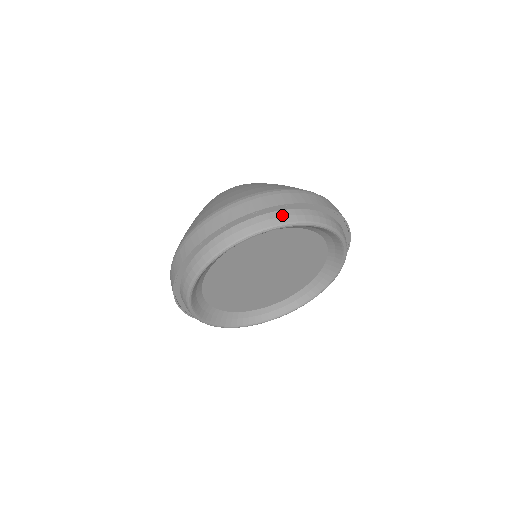
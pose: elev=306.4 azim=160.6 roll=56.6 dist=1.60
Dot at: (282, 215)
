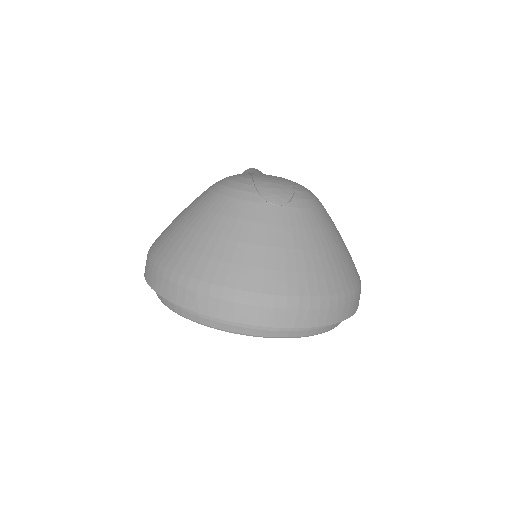
Dot at: (214, 320)
